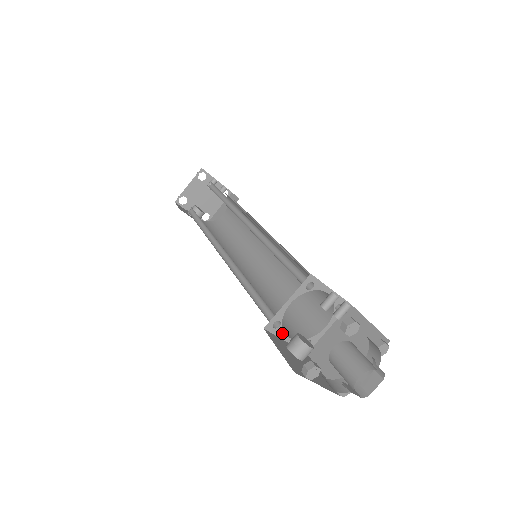
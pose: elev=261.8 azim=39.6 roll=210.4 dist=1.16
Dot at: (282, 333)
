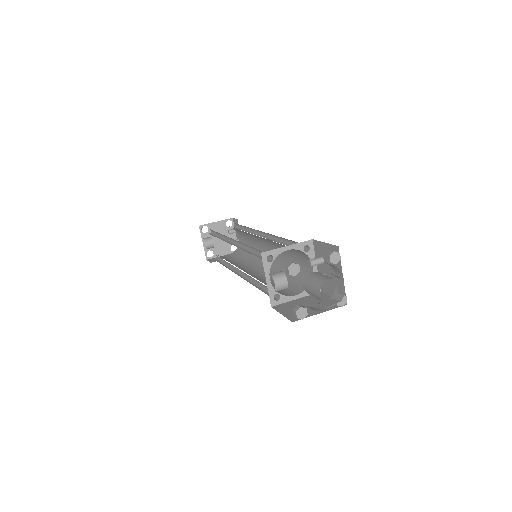
Dot at: (268, 270)
